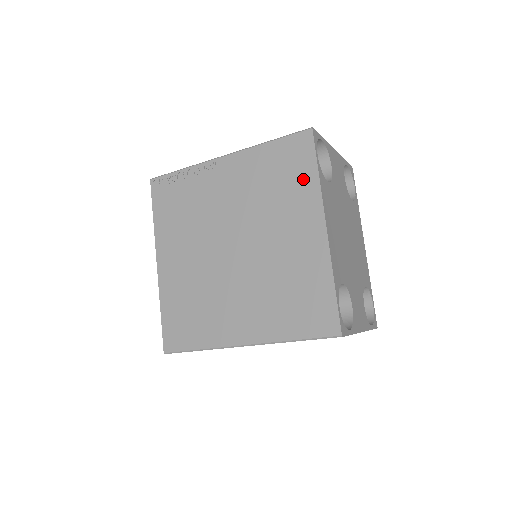
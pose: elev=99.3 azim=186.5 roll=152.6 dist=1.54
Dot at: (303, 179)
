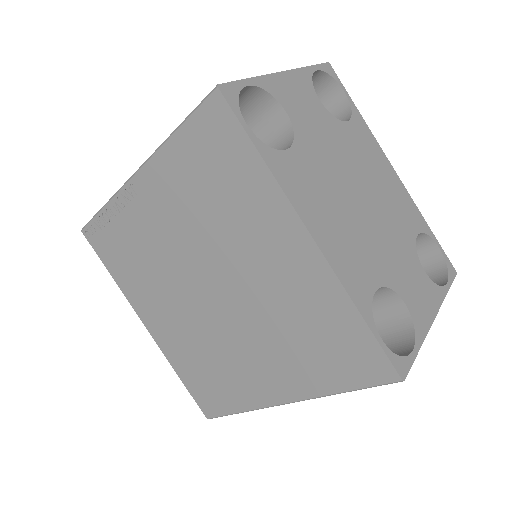
Dot at: (245, 174)
